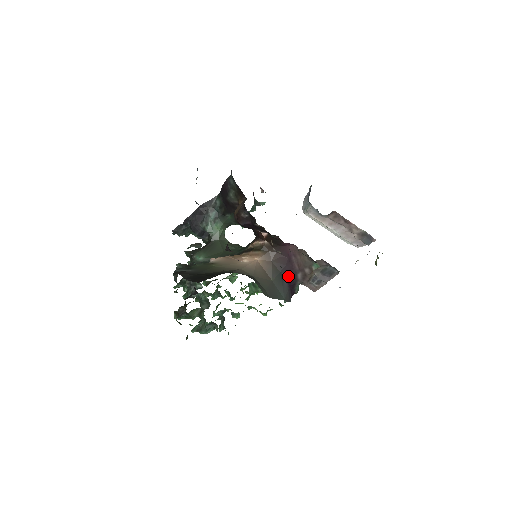
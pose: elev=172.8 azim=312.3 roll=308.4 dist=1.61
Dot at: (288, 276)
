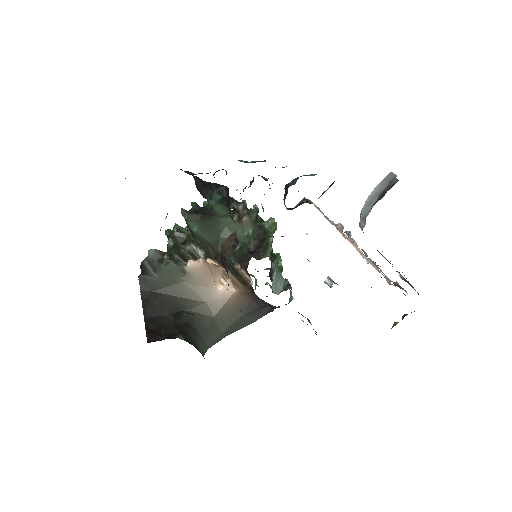
Dot at: (271, 307)
